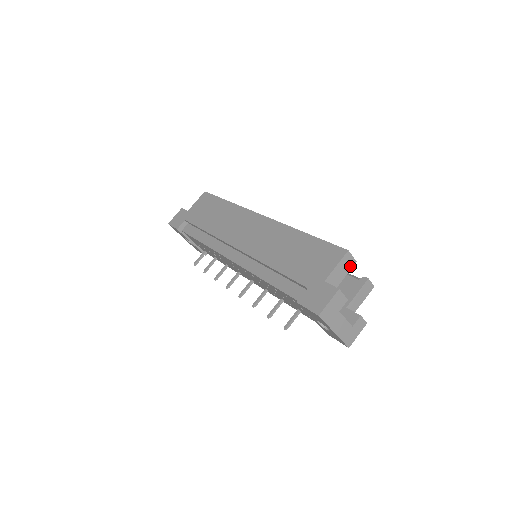
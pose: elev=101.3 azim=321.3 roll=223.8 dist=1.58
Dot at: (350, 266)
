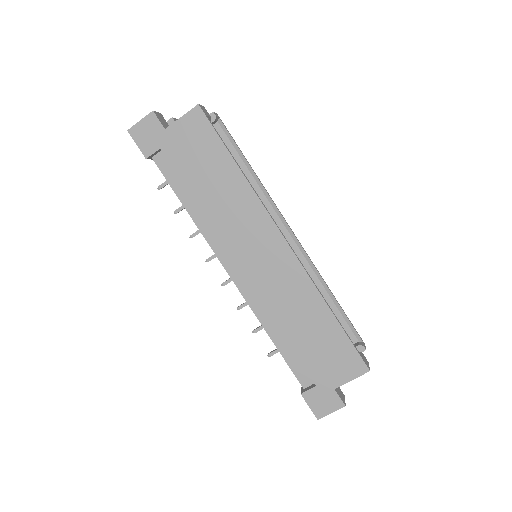
Dot at: occluded
